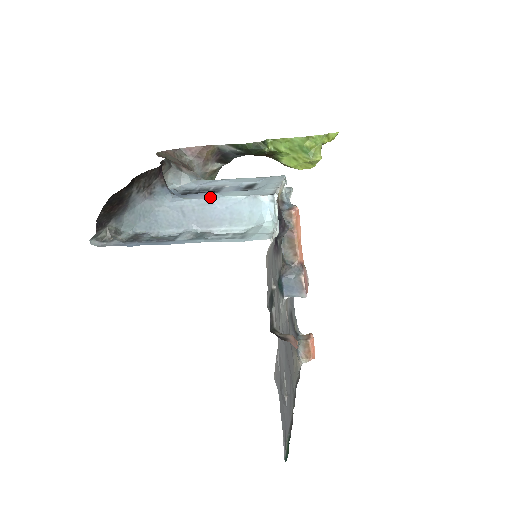
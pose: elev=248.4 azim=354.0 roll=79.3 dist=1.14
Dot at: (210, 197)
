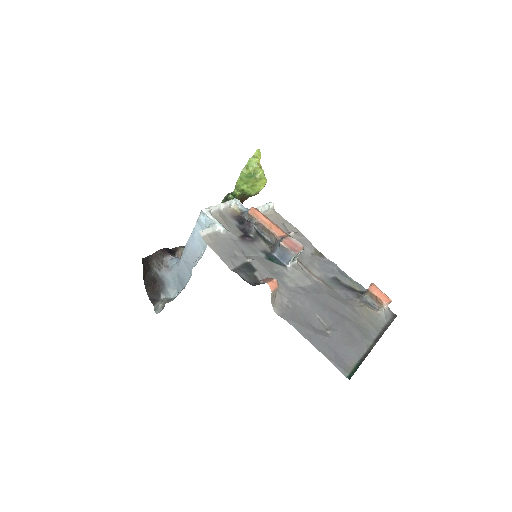
Dot at: (187, 242)
